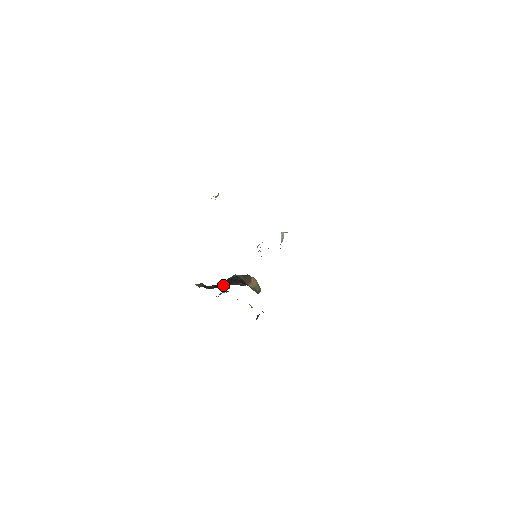
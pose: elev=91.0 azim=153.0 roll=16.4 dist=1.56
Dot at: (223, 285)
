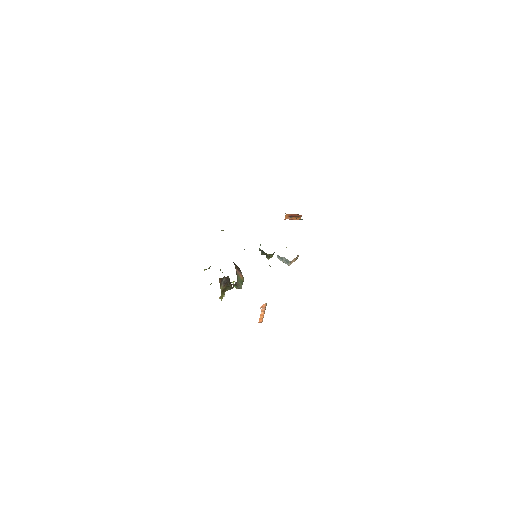
Dot at: occluded
